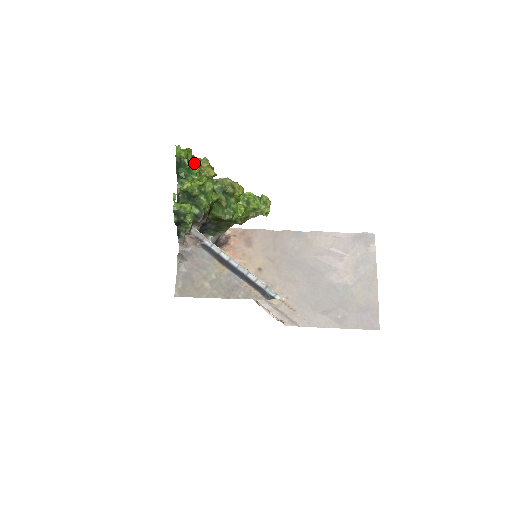
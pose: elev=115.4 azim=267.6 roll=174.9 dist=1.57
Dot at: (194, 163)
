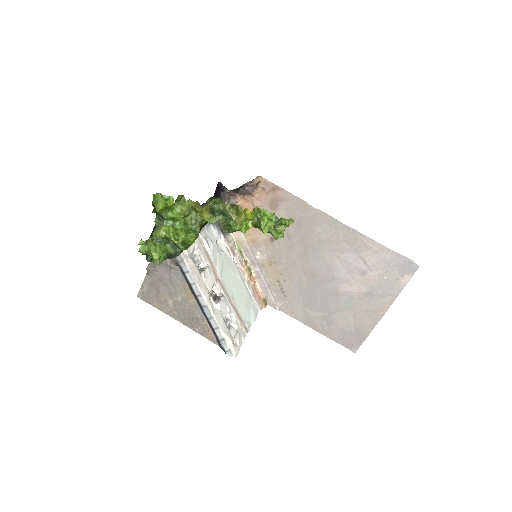
Dot at: (177, 211)
